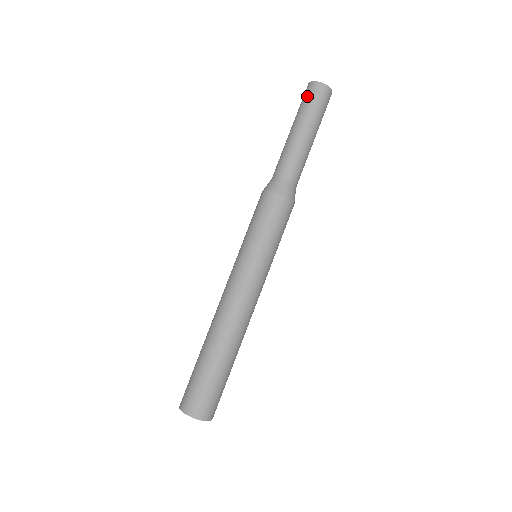
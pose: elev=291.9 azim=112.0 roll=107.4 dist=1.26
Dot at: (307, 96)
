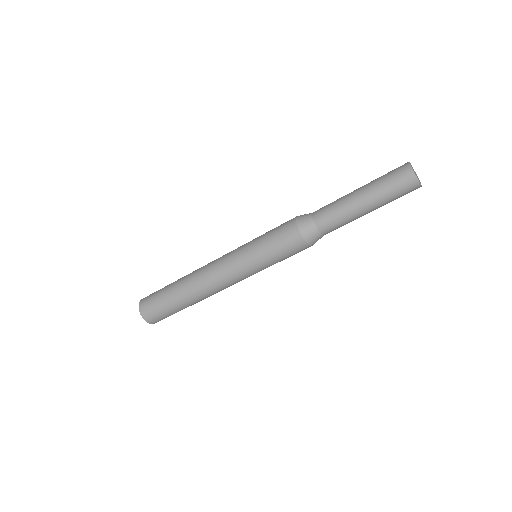
Dot at: (393, 171)
